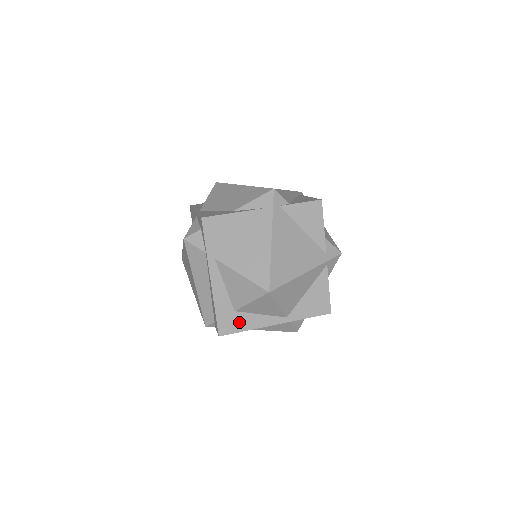
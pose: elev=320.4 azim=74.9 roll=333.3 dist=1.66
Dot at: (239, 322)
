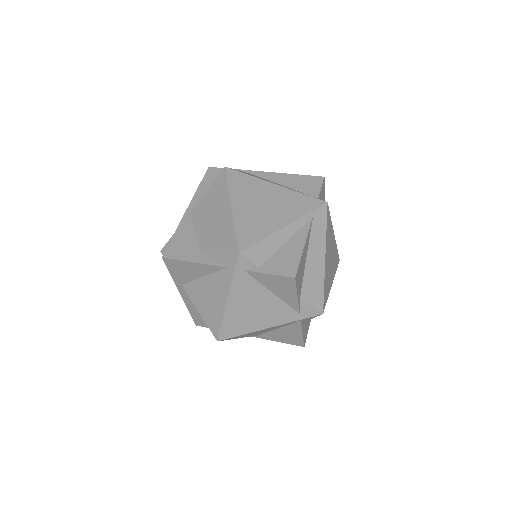
Dot at: occluded
